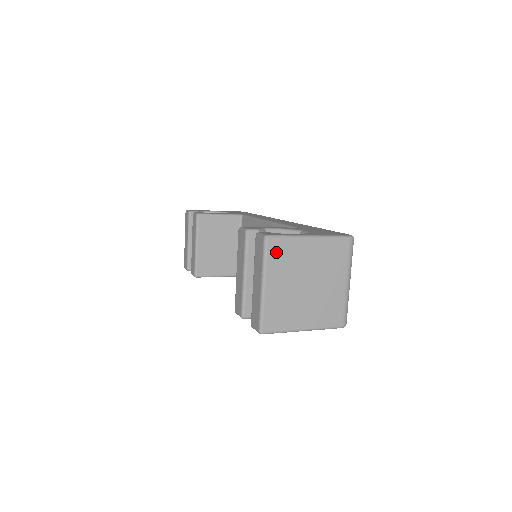
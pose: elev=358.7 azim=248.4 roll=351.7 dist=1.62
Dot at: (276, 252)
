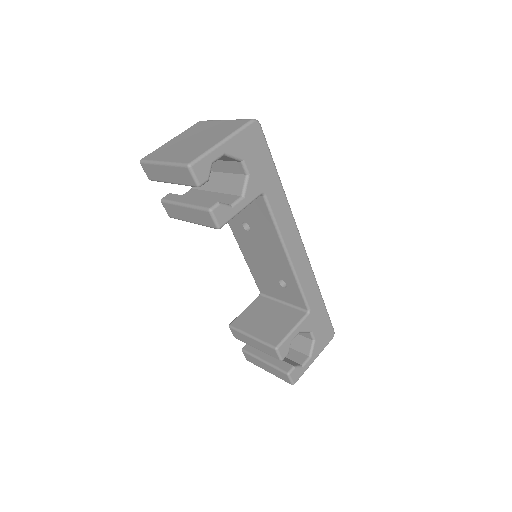
Dot at: occluded
